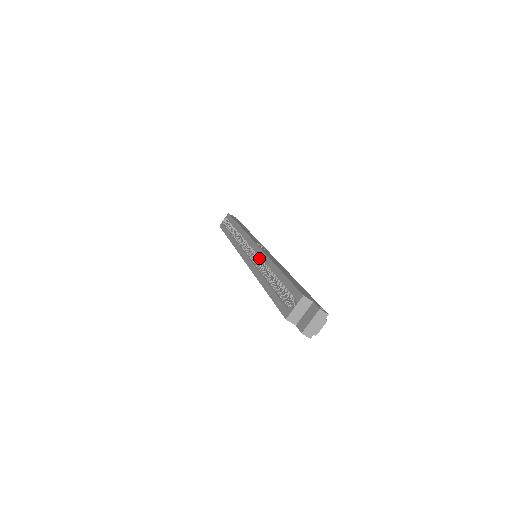
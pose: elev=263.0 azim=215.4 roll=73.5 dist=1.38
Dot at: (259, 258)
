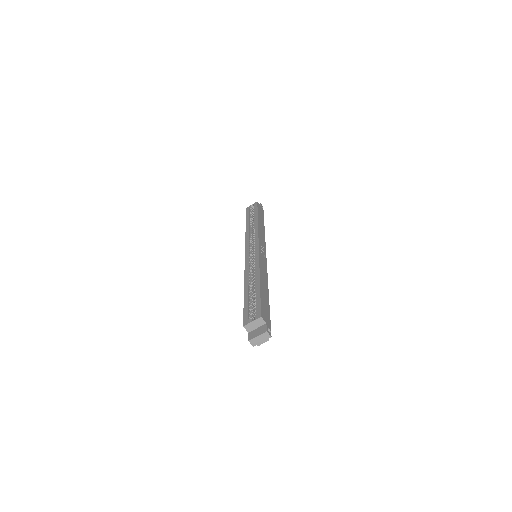
Dot at: (255, 262)
